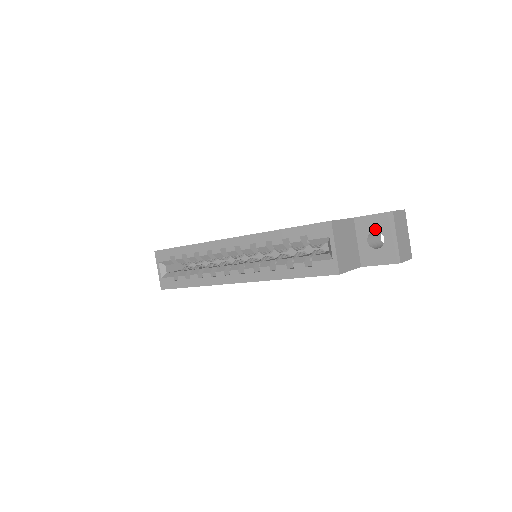
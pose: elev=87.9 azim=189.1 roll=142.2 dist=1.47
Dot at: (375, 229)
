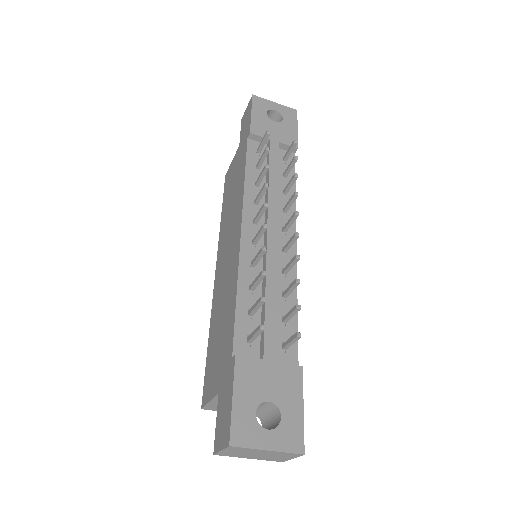
Dot at: occluded
